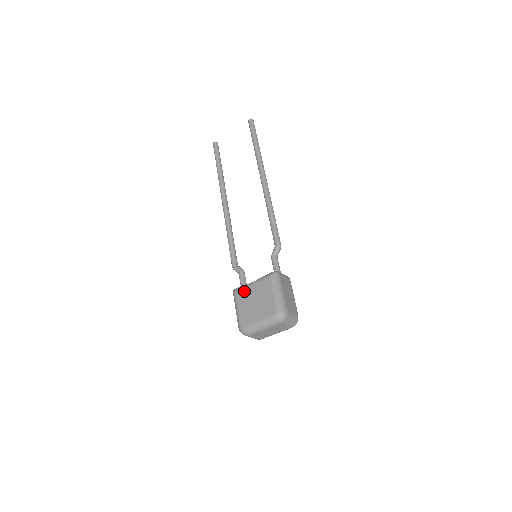
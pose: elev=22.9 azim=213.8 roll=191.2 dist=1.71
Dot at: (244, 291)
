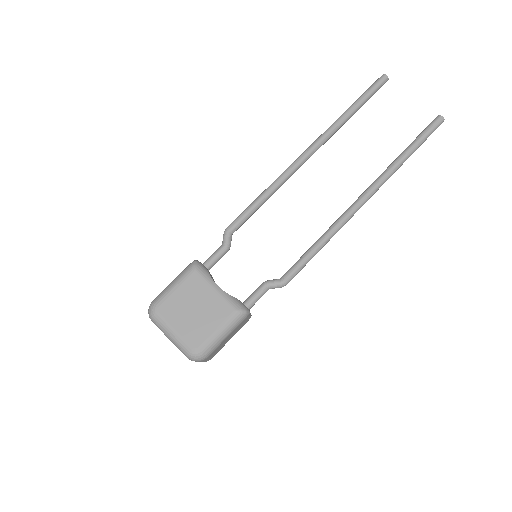
Dot at: (201, 282)
